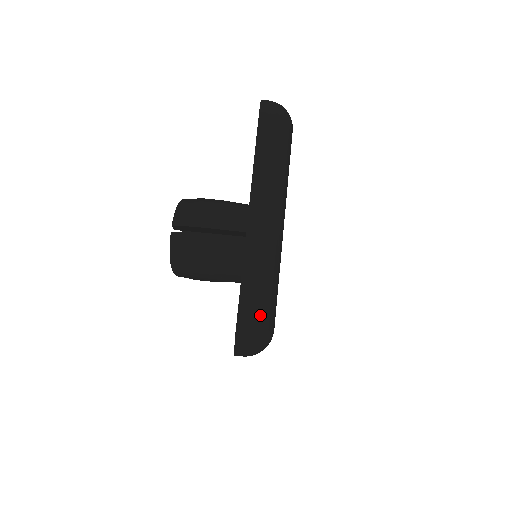
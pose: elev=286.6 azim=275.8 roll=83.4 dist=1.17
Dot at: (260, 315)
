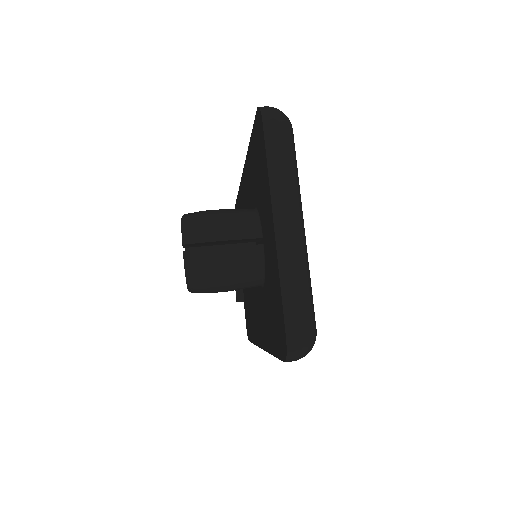
Dot at: (305, 319)
